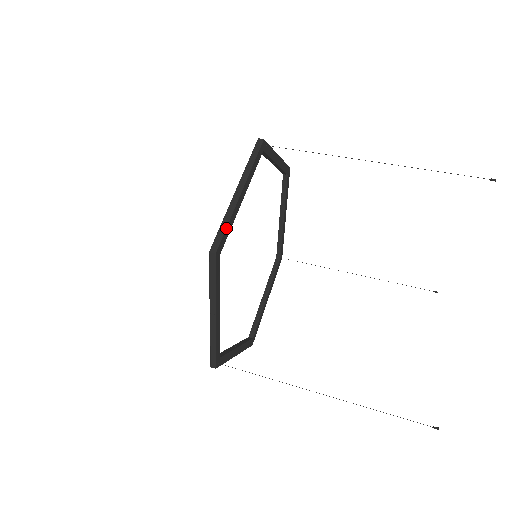
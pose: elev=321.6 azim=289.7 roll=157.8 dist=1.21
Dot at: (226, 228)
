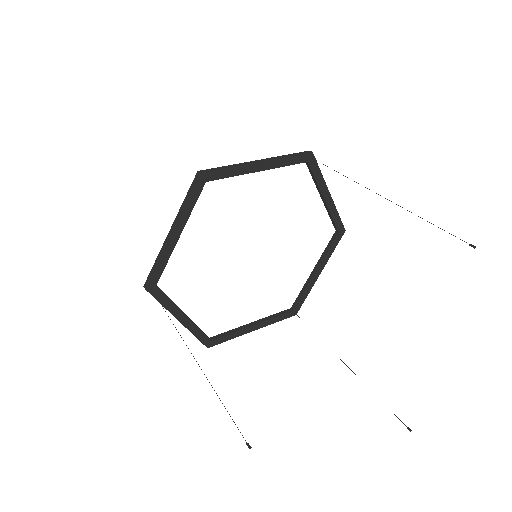
Dot at: (225, 169)
